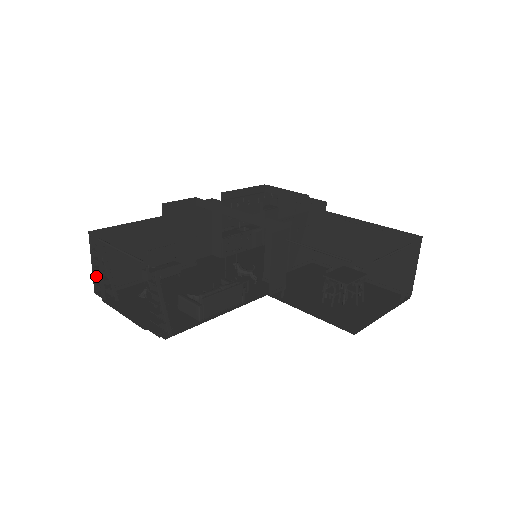
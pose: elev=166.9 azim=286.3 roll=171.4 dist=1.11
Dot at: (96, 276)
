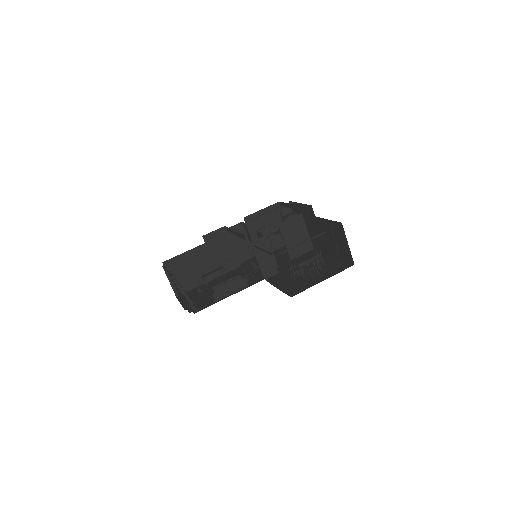
Dot at: occluded
